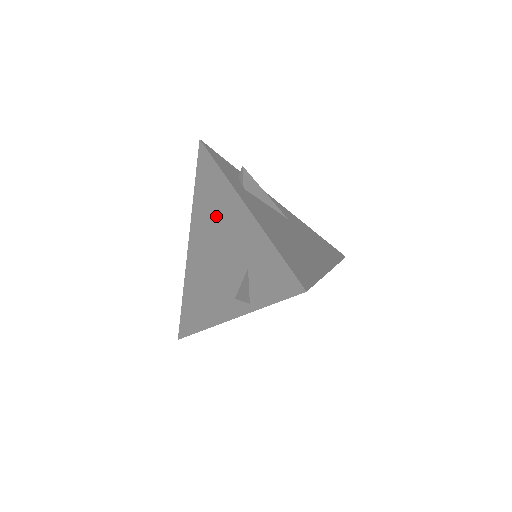
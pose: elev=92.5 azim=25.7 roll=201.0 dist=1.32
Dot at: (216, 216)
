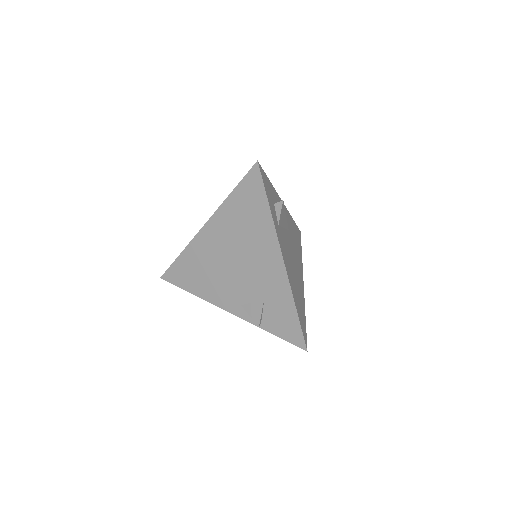
Dot at: (248, 239)
